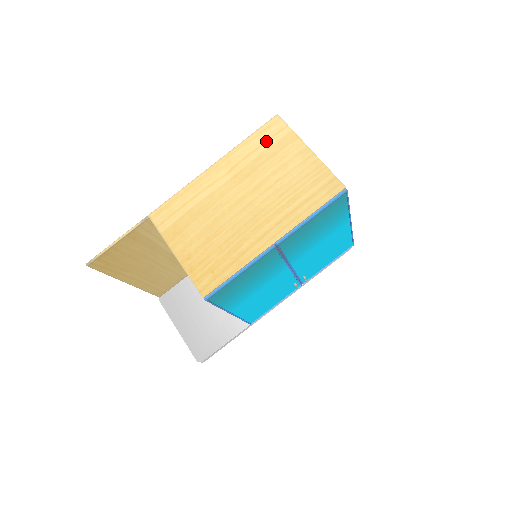
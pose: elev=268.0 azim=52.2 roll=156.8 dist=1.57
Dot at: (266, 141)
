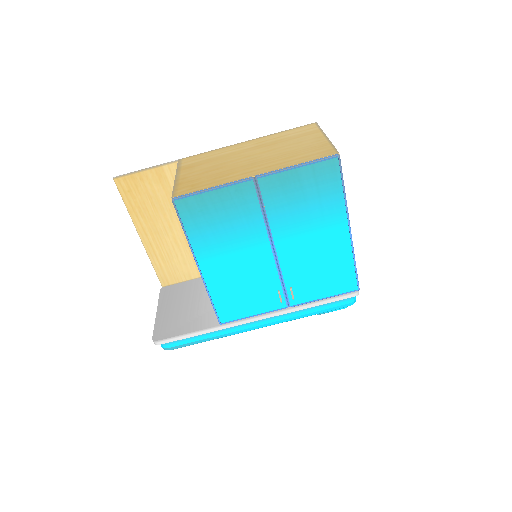
Dot at: (296, 132)
